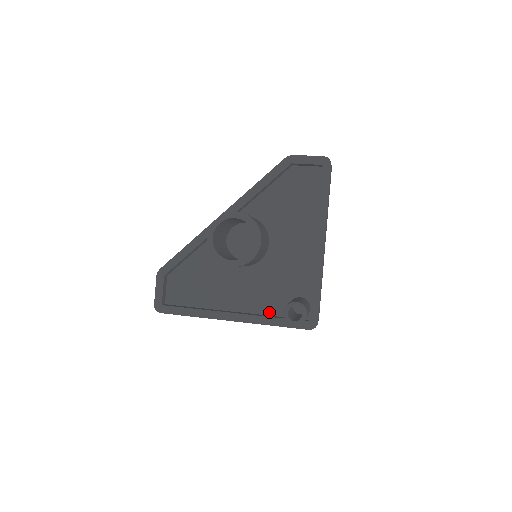
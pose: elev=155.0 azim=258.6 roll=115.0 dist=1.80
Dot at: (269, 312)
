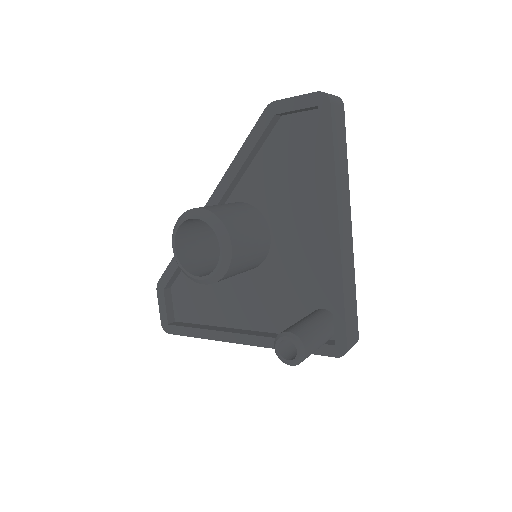
Dot at: occluded
